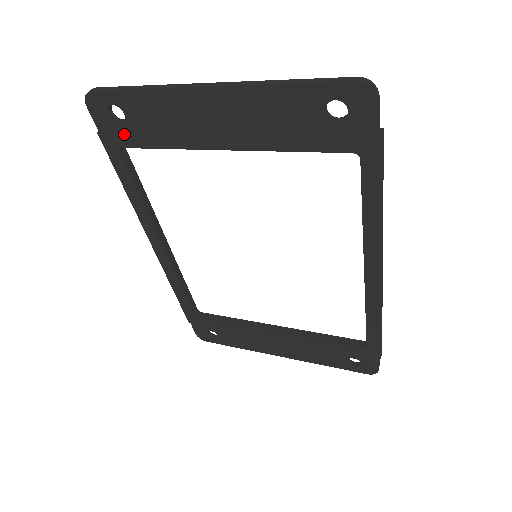
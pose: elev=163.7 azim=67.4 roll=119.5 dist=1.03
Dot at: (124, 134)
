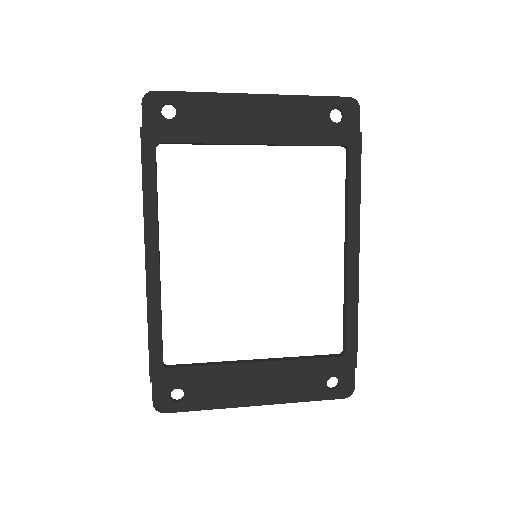
Dot at: (168, 130)
